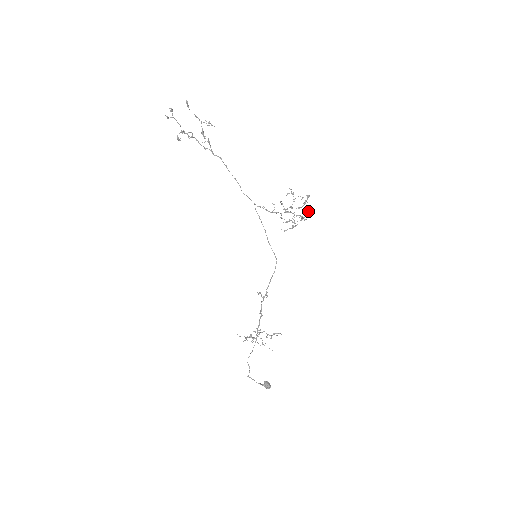
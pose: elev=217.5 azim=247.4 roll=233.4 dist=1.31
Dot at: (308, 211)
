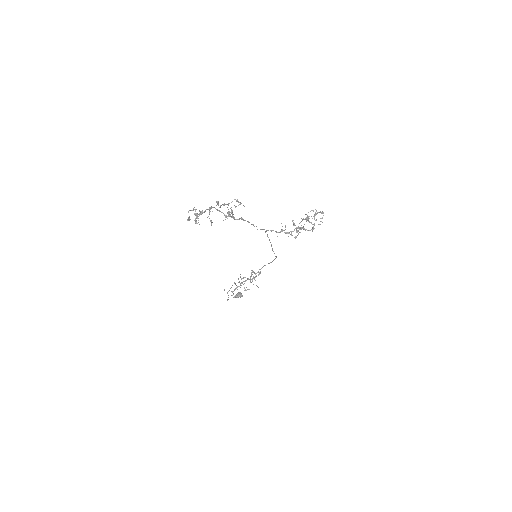
Dot at: occluded
